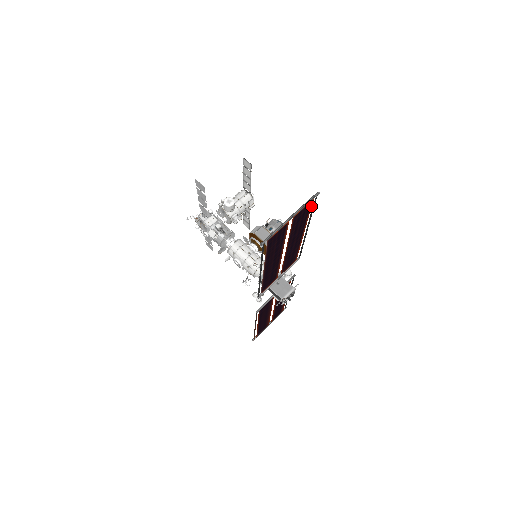
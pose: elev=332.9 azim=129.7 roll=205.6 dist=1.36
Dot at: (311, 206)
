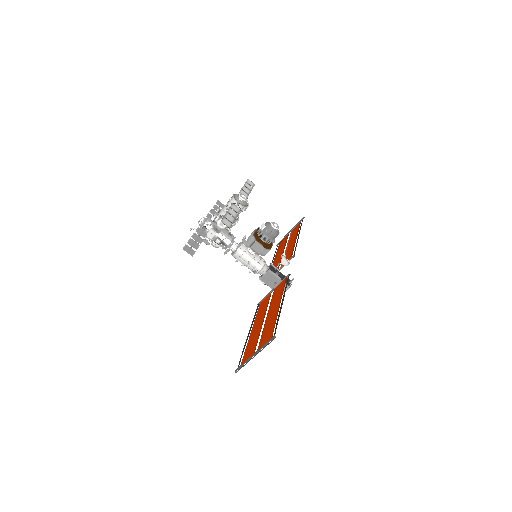
Dot at: occluded
